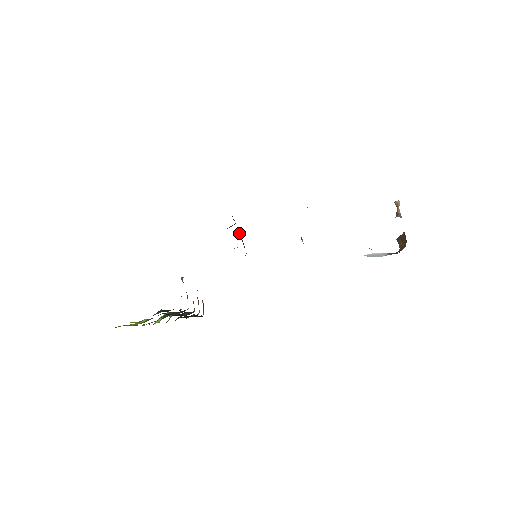
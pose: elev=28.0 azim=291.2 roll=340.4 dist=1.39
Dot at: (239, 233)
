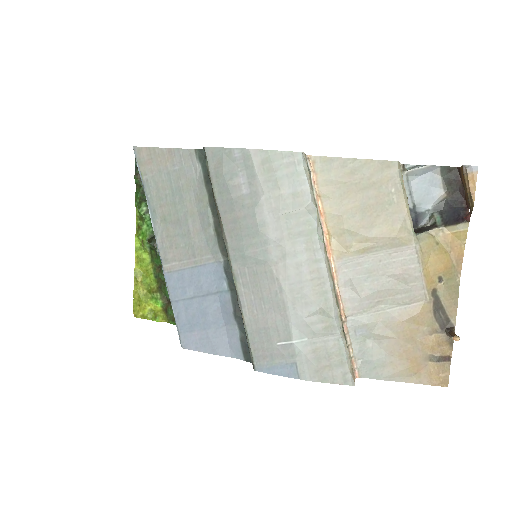
Dot at: occluded
